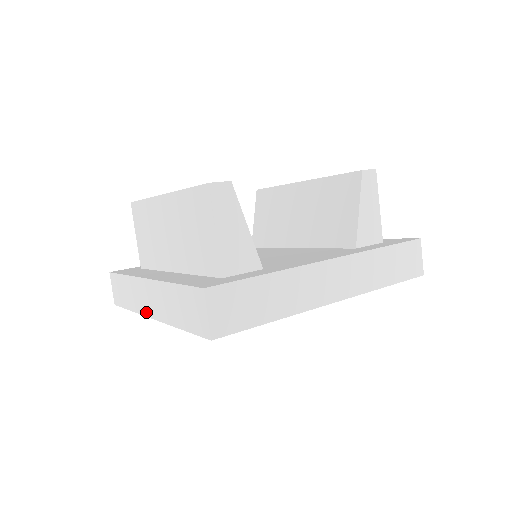
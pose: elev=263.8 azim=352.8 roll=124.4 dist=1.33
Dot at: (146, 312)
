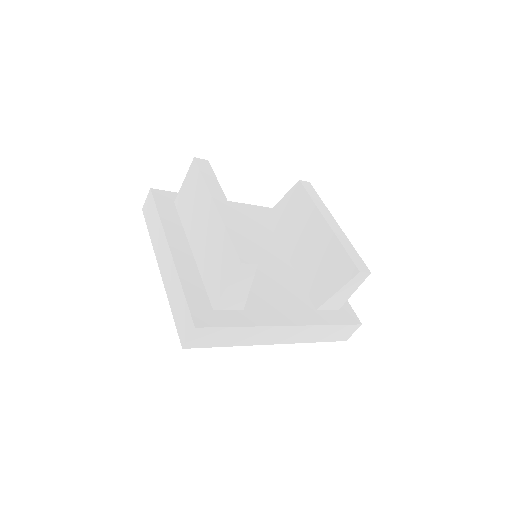
Dot at: (158, 261)
